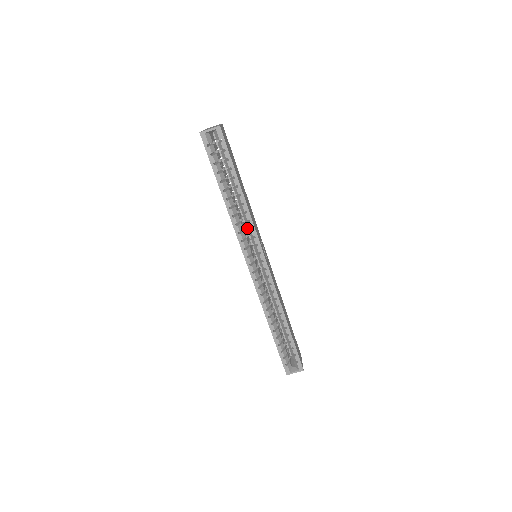
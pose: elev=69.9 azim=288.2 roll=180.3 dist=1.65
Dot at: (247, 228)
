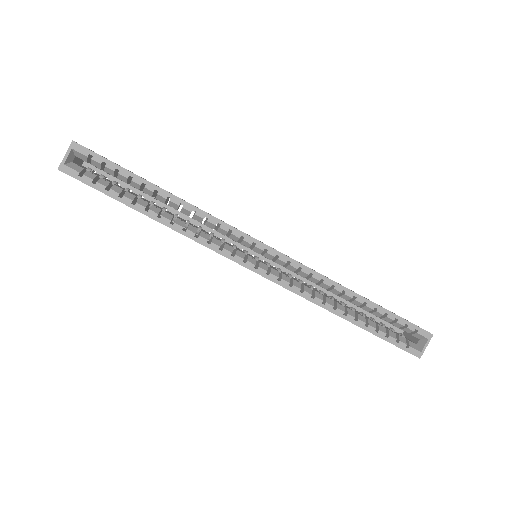
Dot at: (218, 236)
